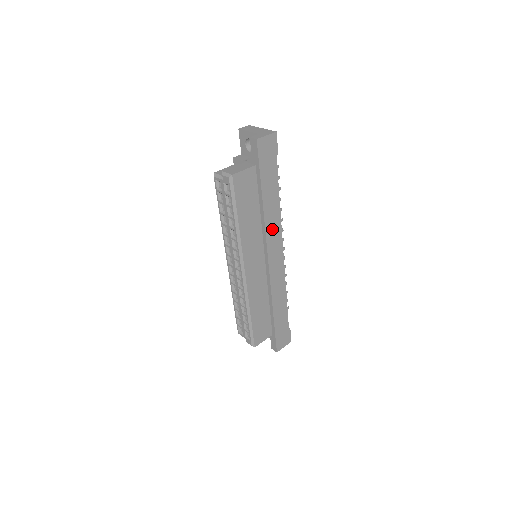
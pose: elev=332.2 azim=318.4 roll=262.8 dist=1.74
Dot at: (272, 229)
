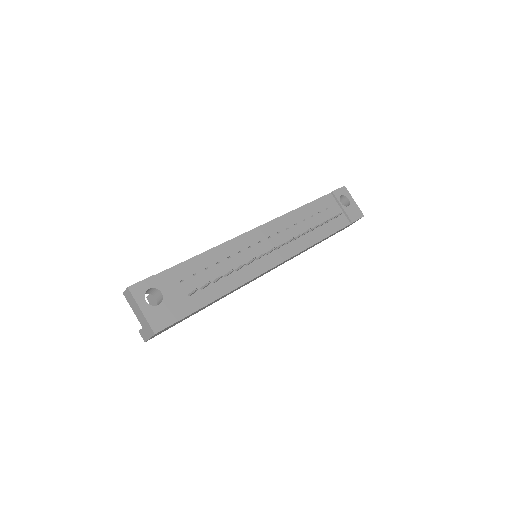
Dot at: occluded
